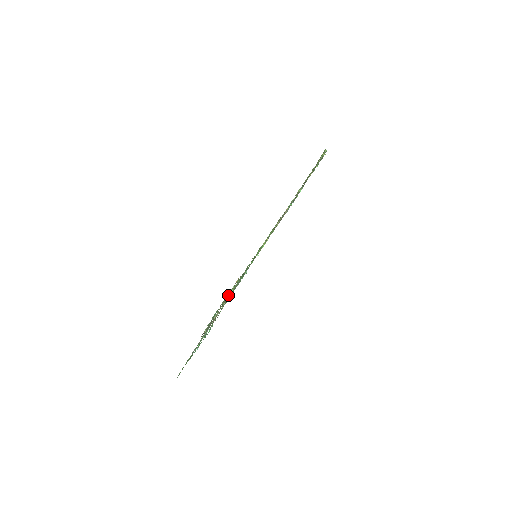
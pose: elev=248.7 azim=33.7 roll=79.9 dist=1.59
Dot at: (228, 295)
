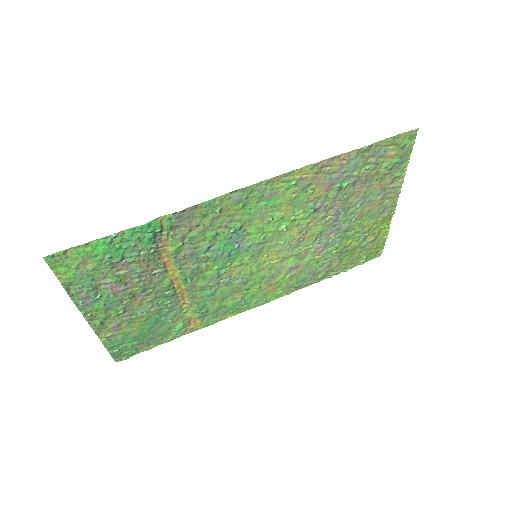
Dot at: (181, 296)
